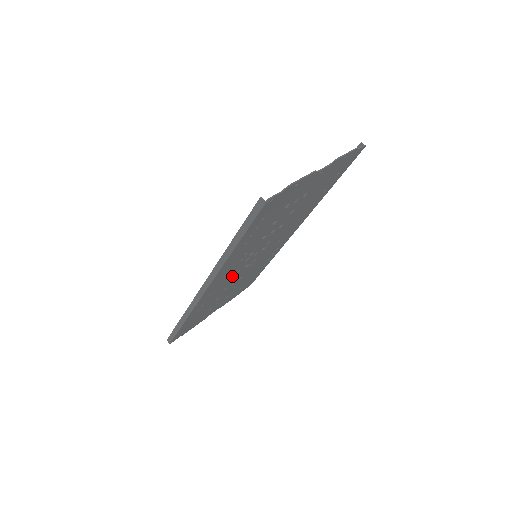
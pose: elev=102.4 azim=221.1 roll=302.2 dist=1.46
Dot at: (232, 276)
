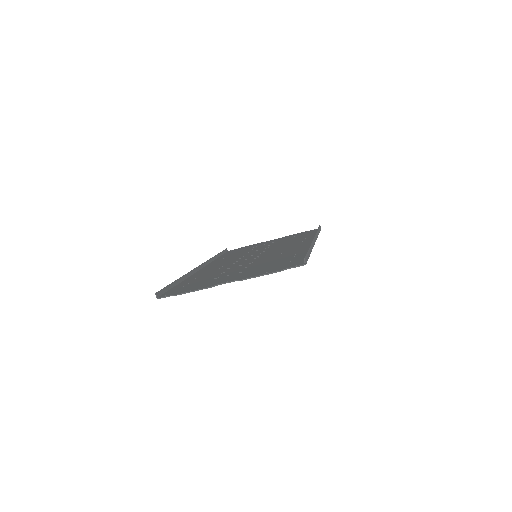
Dot at: occluded
